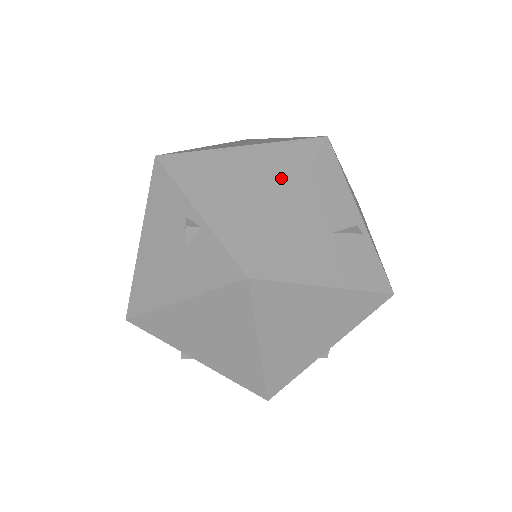
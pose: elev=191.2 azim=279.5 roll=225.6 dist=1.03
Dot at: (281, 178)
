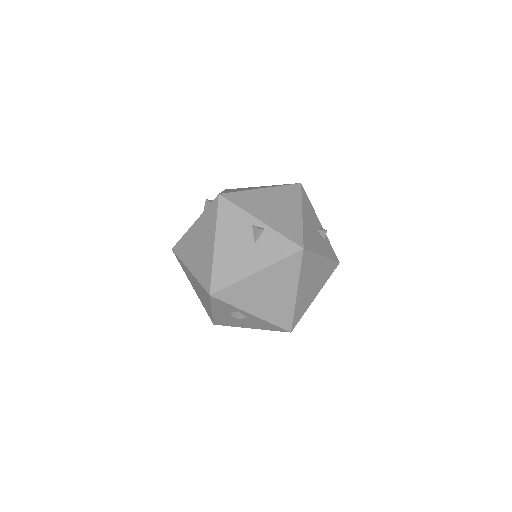
Dot at: (291, 203)
